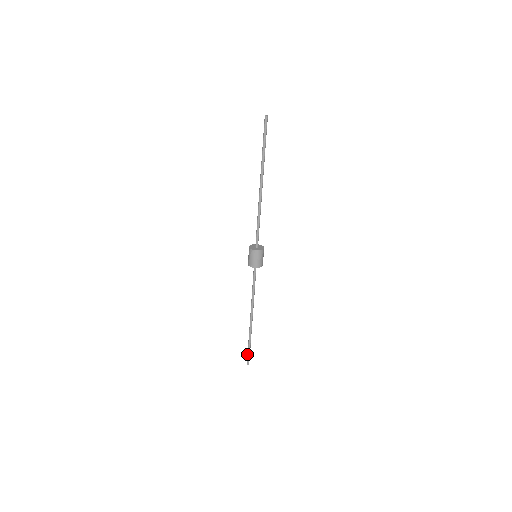
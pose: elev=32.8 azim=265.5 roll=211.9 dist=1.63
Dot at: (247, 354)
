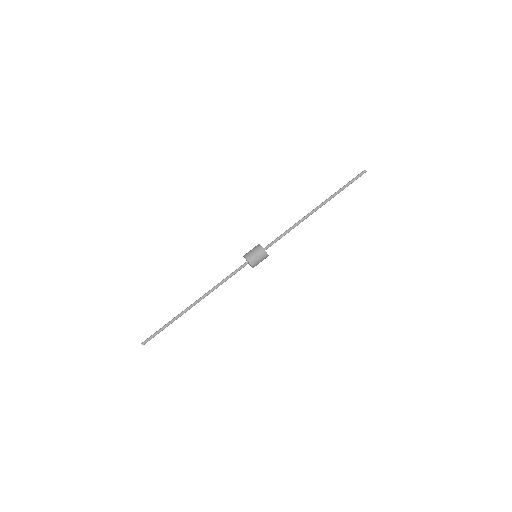
Dot at: (153, 334)
